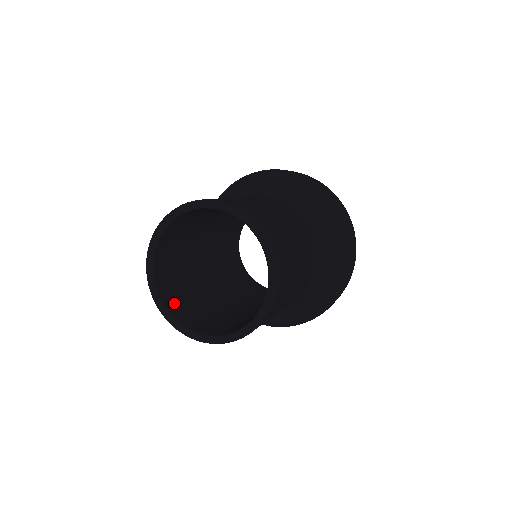
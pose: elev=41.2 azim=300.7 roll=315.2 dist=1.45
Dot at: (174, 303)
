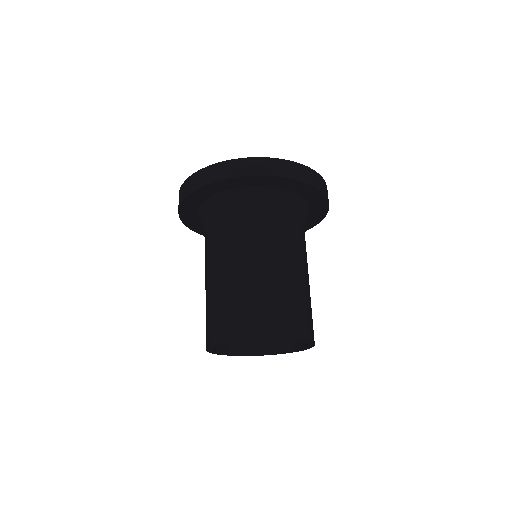
Dot at: occluded
